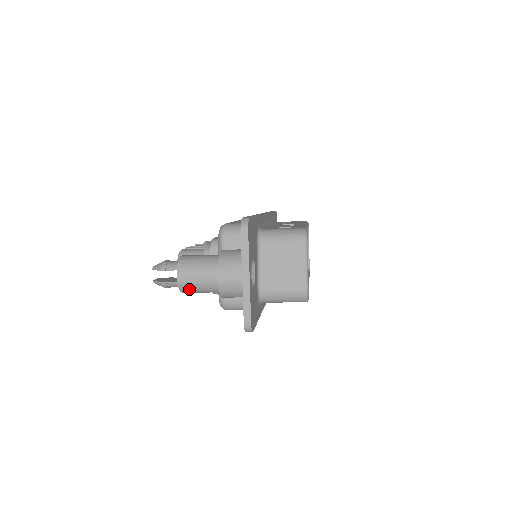
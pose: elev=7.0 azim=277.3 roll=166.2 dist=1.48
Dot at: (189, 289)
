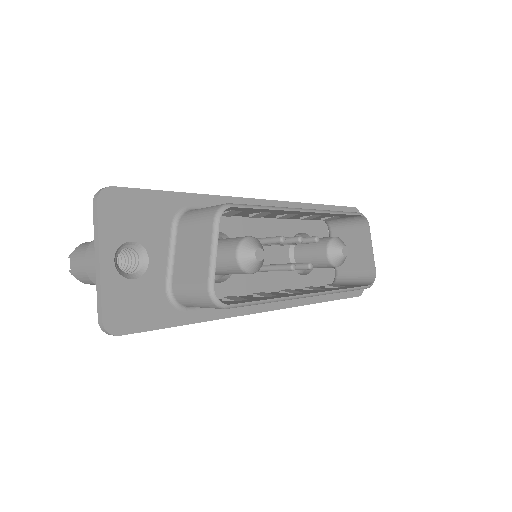
Dot at: (82, 279)
